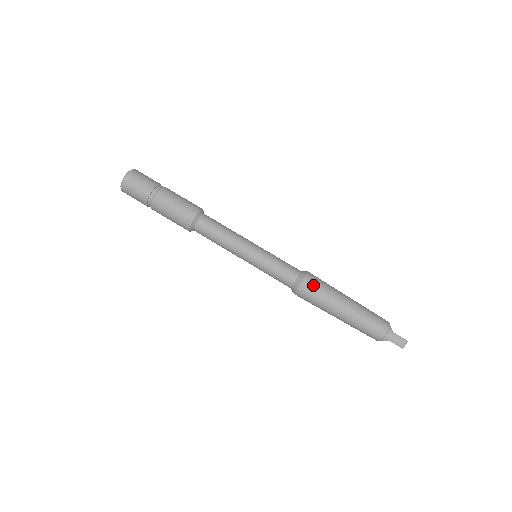
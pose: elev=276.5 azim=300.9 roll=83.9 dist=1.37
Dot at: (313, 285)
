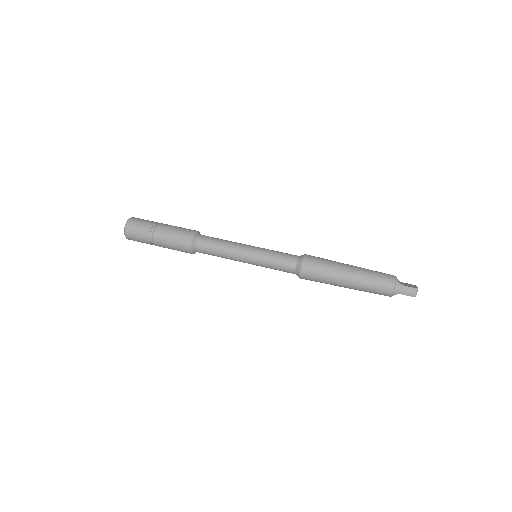
Dot at: (312, 266)
